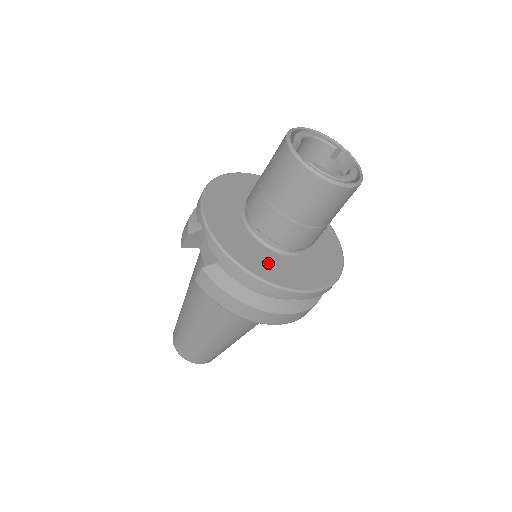
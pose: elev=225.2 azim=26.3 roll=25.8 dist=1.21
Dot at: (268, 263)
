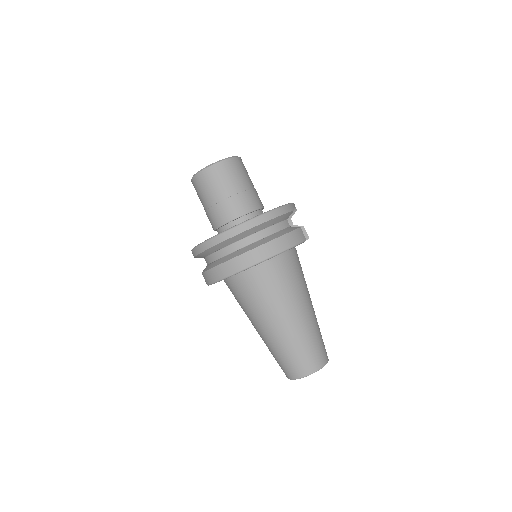
Dot at: occluded
